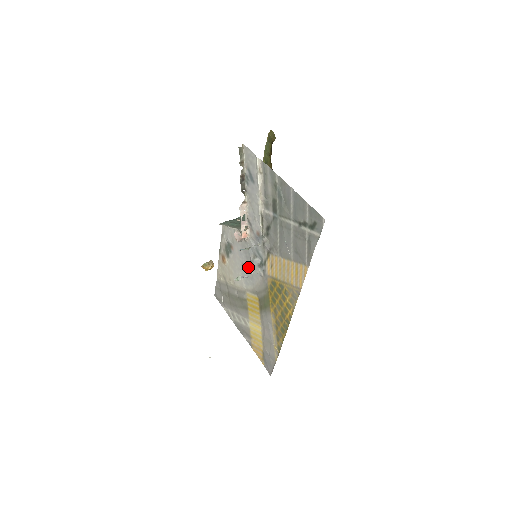
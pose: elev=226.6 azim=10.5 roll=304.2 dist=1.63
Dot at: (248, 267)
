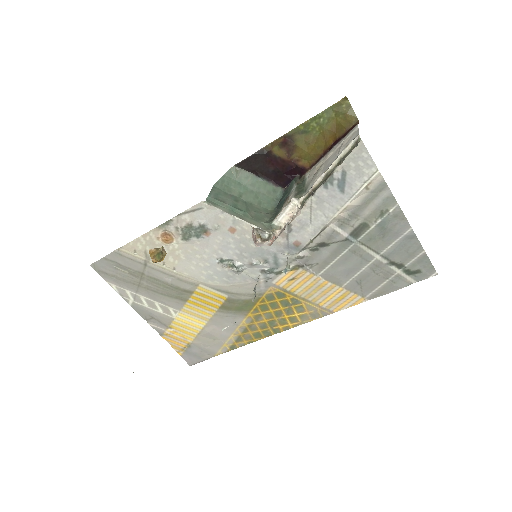
Dot at: (239, 268)
